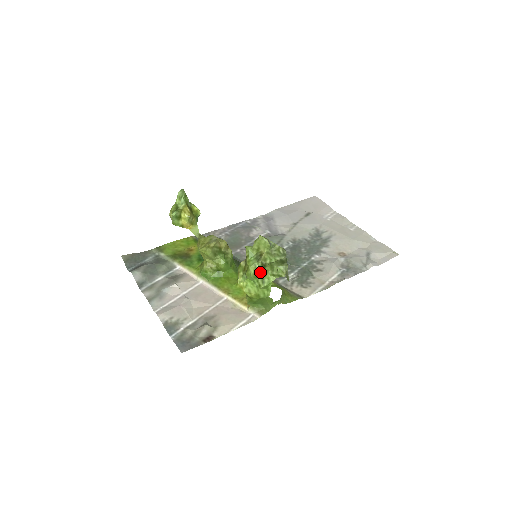
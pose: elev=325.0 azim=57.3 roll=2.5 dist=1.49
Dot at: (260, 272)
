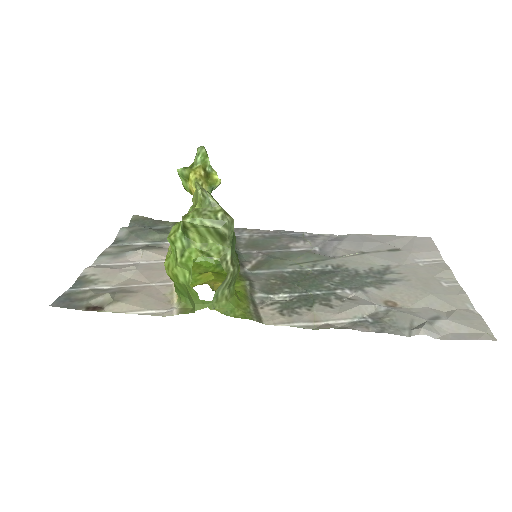
Dot at: (180, 237)
